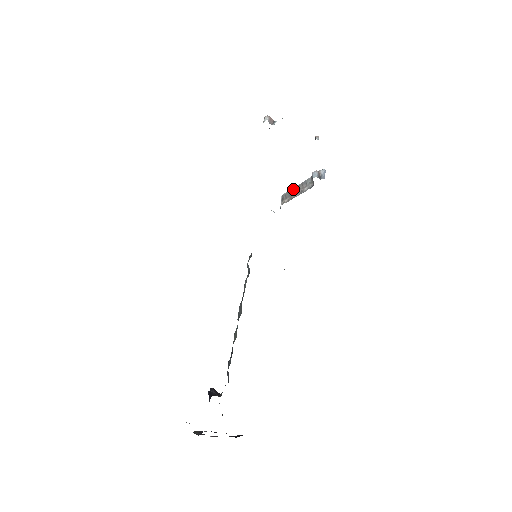
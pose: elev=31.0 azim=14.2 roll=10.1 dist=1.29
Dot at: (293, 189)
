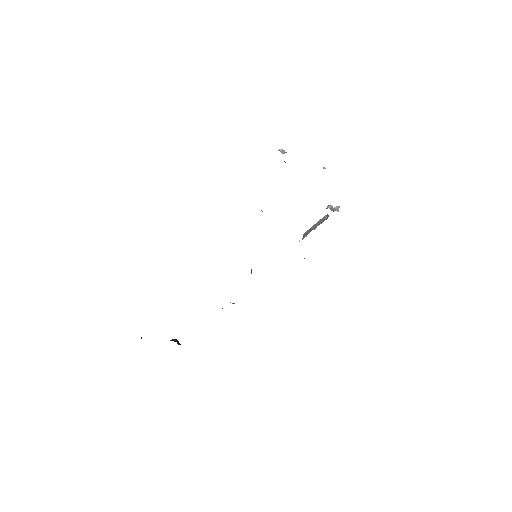
Dot at: (313, 226)
